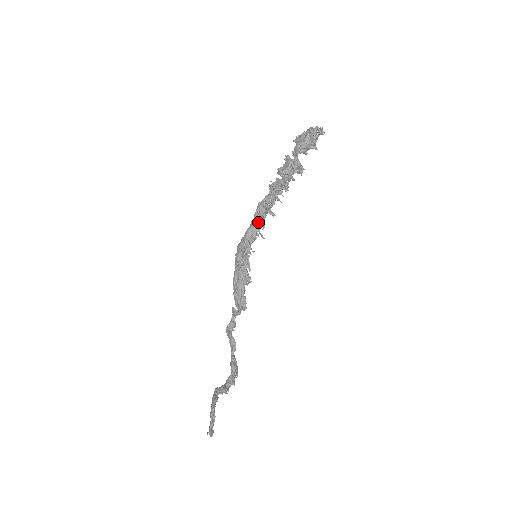
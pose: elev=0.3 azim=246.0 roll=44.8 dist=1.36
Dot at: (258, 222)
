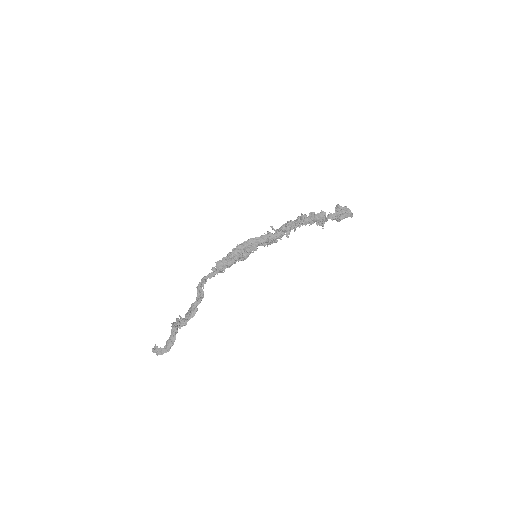
Dot at: occluded
